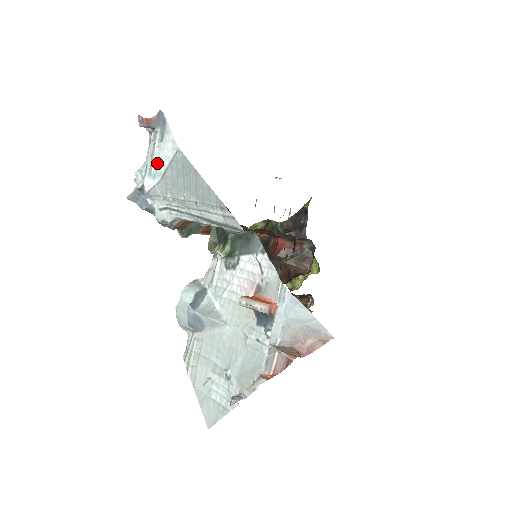
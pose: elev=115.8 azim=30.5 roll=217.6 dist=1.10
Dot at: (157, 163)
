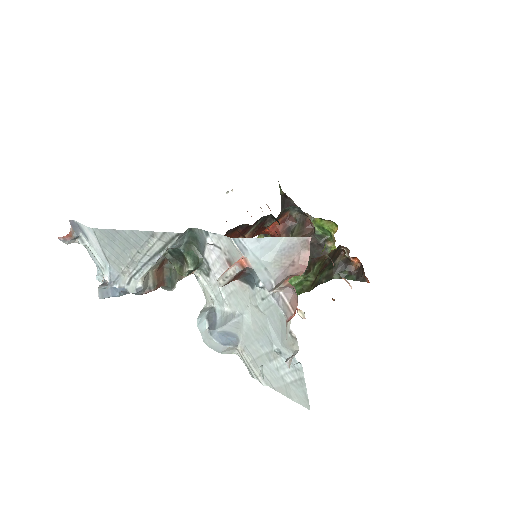
Dot at: (99, 256)
